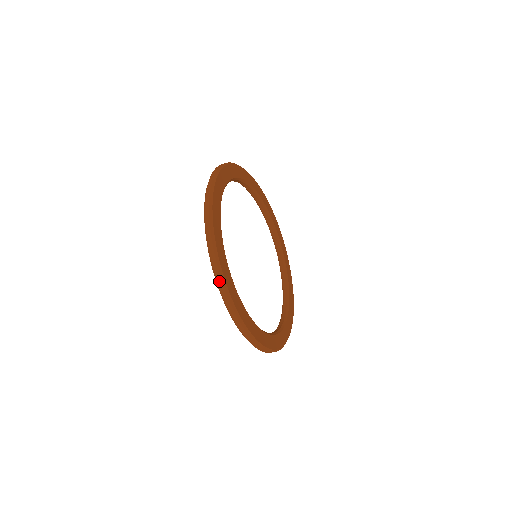
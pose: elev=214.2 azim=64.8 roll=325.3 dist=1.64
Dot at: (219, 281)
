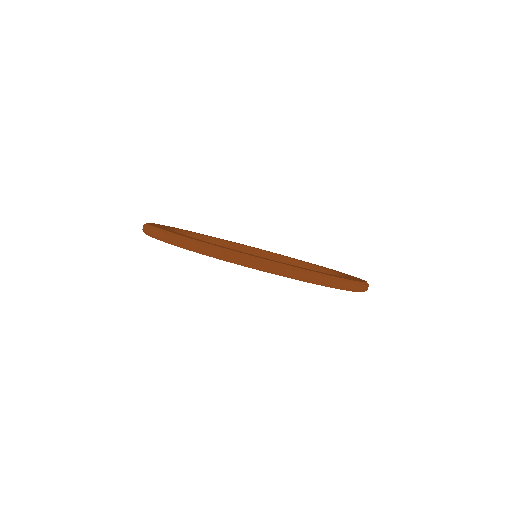
Dot at: (153, 233)
